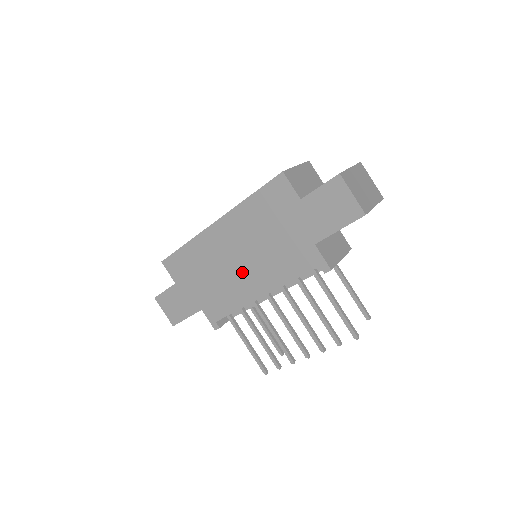
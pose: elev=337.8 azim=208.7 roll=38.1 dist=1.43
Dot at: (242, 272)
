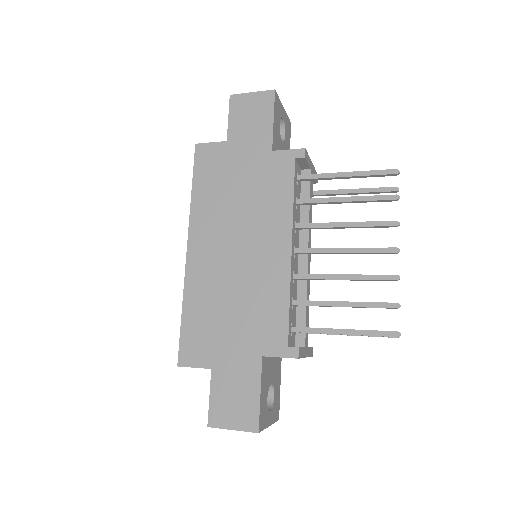
Dot at: (252, 255)
